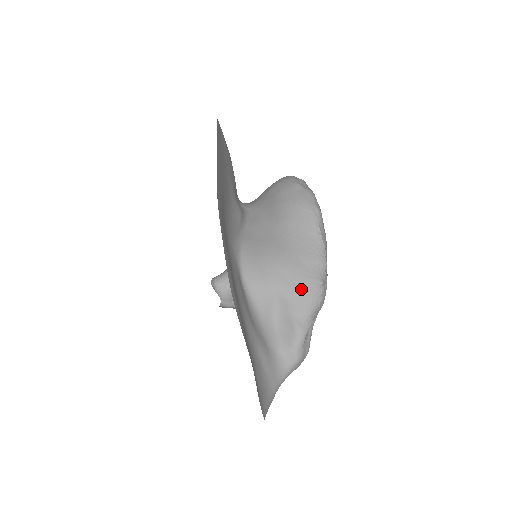
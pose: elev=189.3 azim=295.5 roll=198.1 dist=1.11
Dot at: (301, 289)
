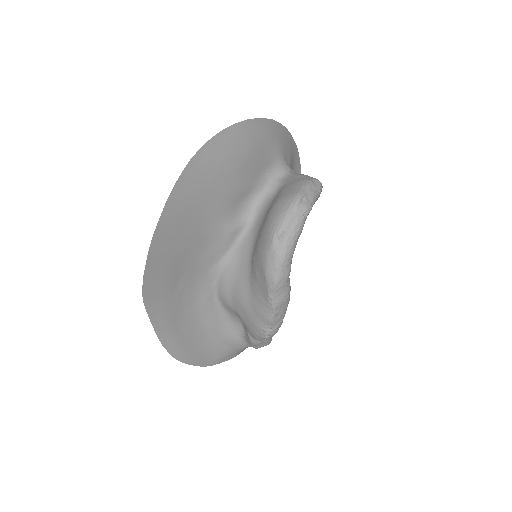
Dot at: (250, 326)
